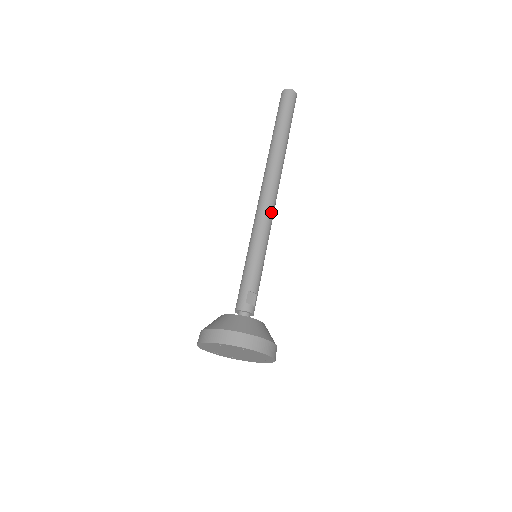
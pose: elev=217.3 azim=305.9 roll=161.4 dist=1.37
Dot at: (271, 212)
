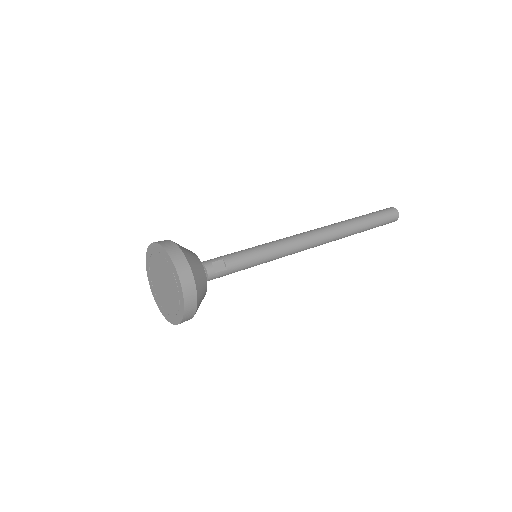
Dot at: (299, 244)
